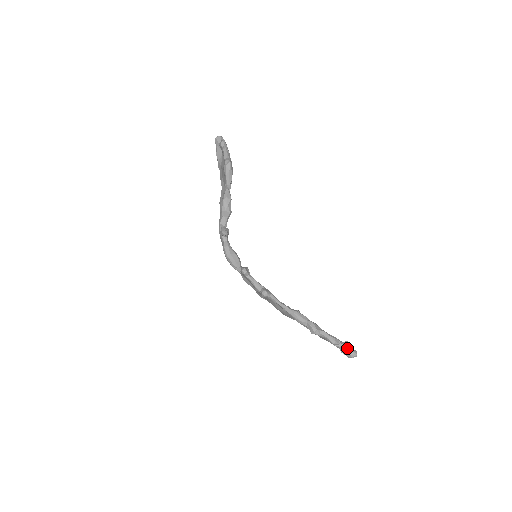
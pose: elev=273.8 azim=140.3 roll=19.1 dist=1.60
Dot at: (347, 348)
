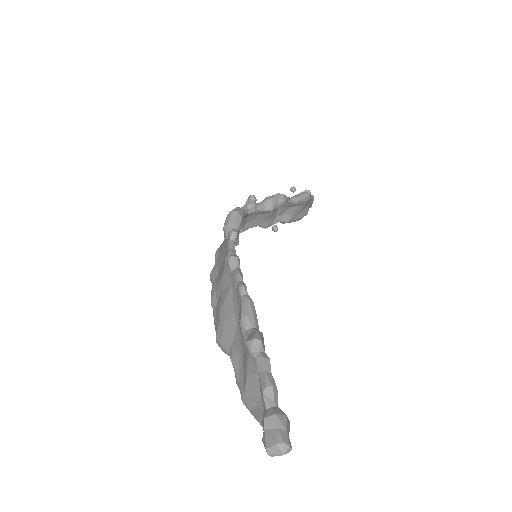
Dot at: (282, 417)
